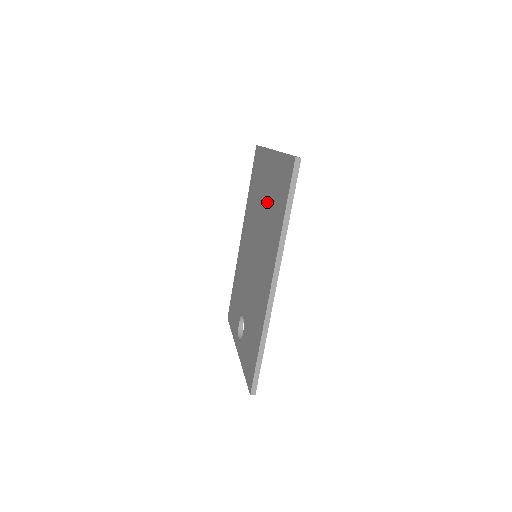
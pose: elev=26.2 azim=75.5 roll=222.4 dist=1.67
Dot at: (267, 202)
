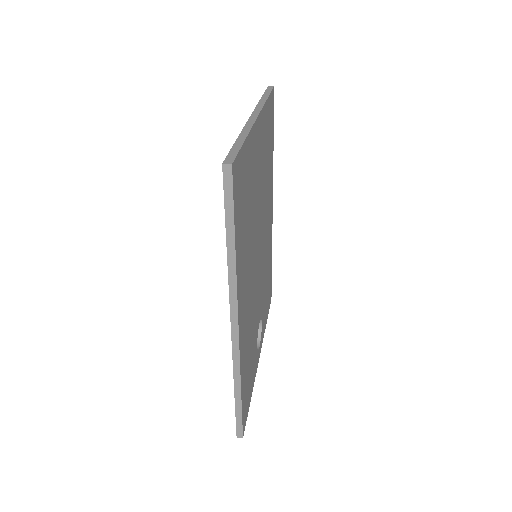
Dot at: occluded
